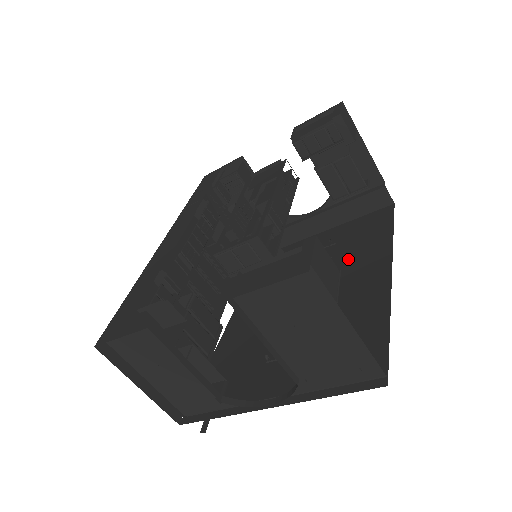
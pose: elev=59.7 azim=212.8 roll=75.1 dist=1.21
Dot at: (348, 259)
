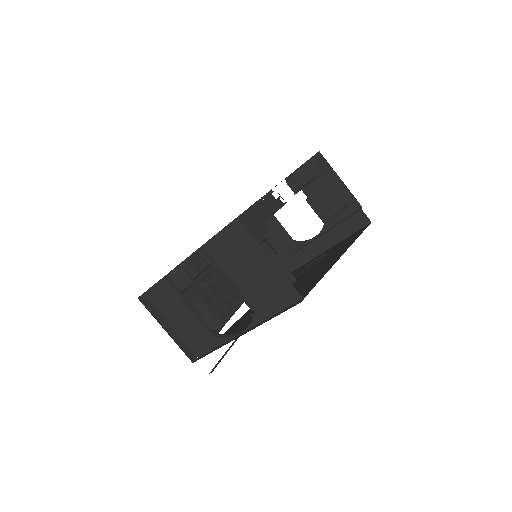
Dot at: (326, 258)
